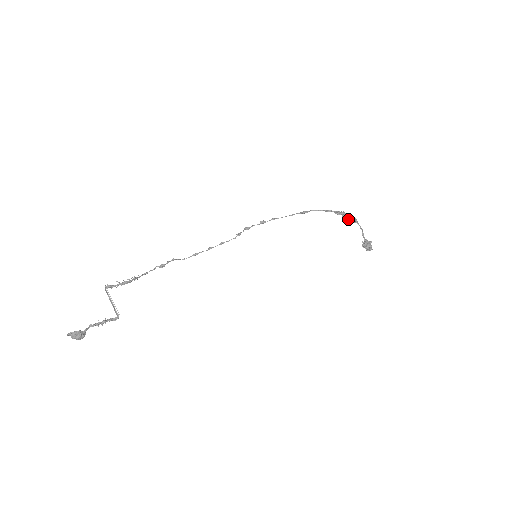
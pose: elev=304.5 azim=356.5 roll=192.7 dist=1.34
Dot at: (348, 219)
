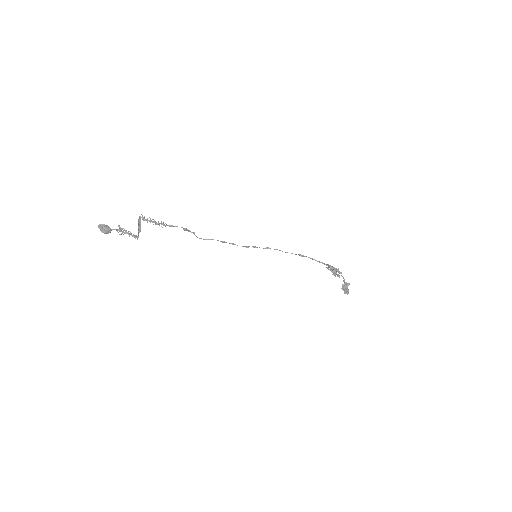
Dot at: (334, 271)
